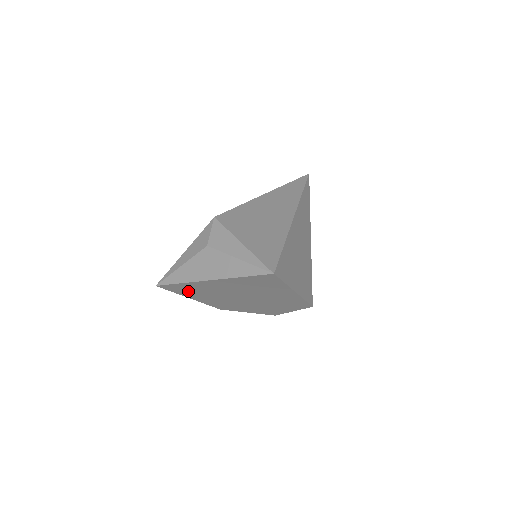
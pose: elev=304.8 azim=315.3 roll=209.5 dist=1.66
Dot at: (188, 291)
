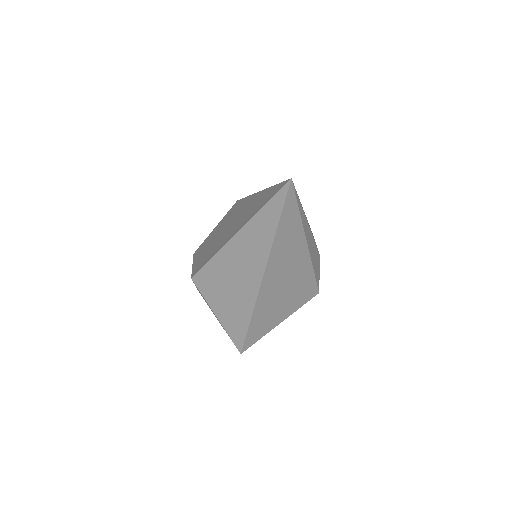
Dot at: occluded
